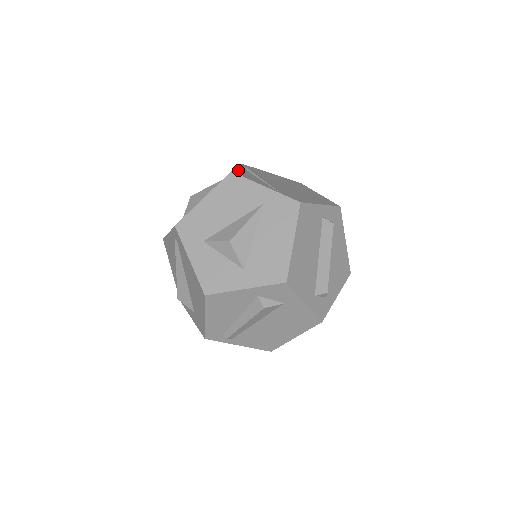
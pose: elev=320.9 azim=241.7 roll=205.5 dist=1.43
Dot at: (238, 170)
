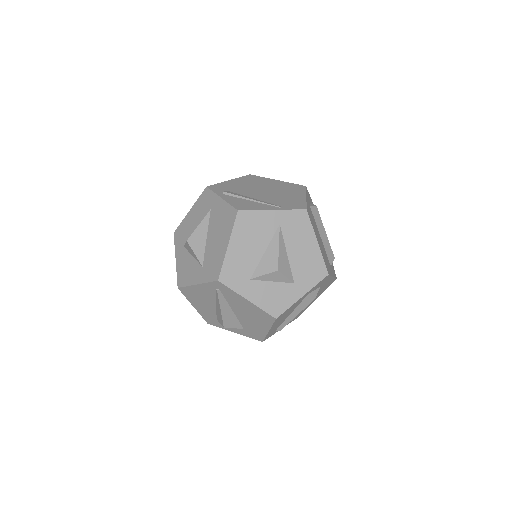
Dot at: (231, 202)
